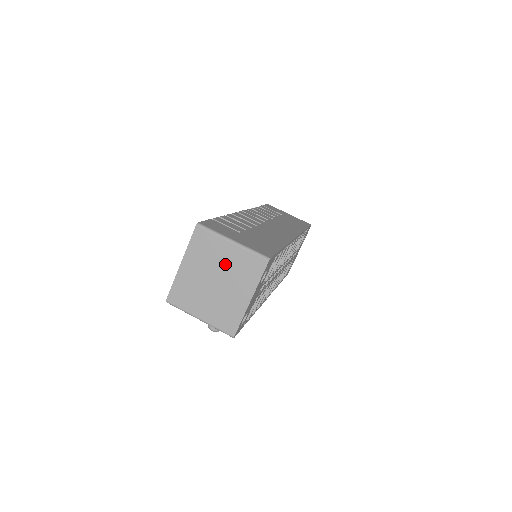
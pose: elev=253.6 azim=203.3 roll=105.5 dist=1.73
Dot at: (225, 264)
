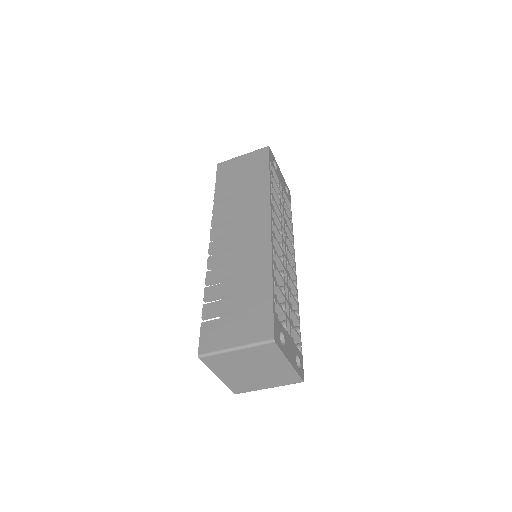
Dot at: (247, 361)
